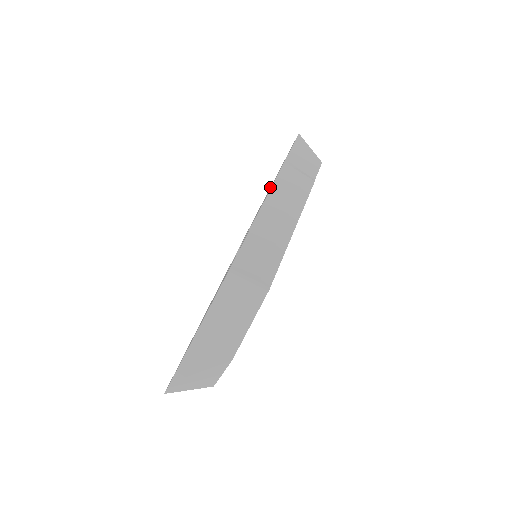
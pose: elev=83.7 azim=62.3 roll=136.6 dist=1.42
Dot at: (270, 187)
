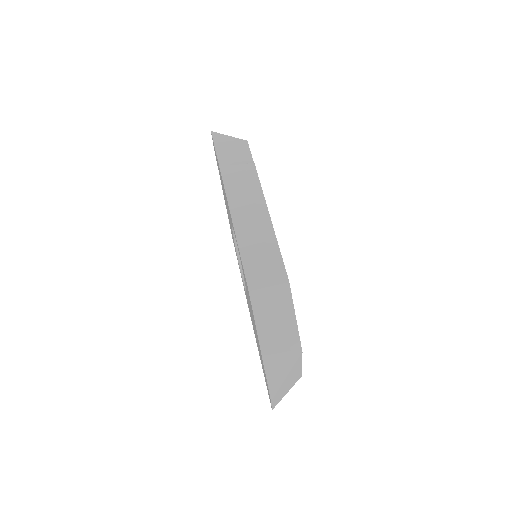
Dot at: occluded
